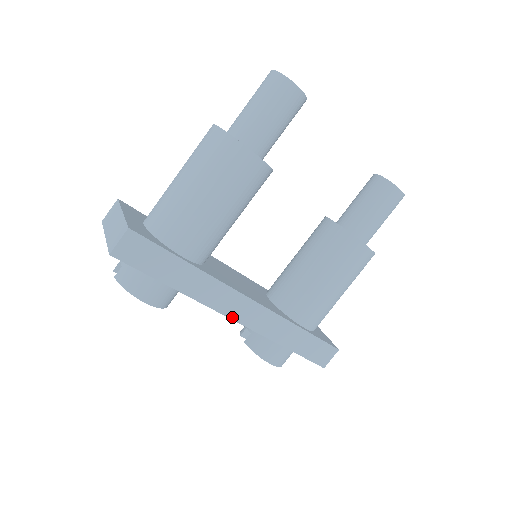
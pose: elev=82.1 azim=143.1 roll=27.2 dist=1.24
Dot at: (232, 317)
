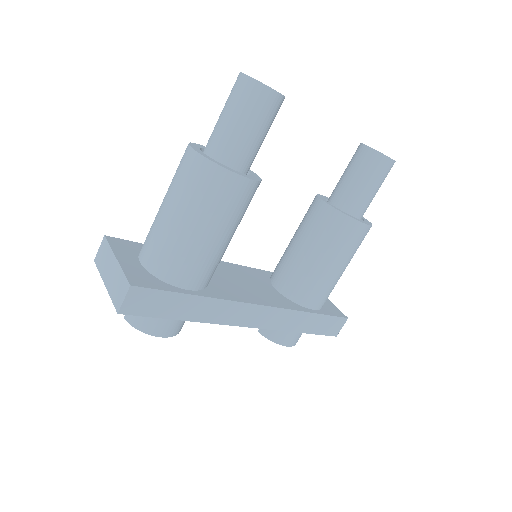
Dot at: (246, 325)
